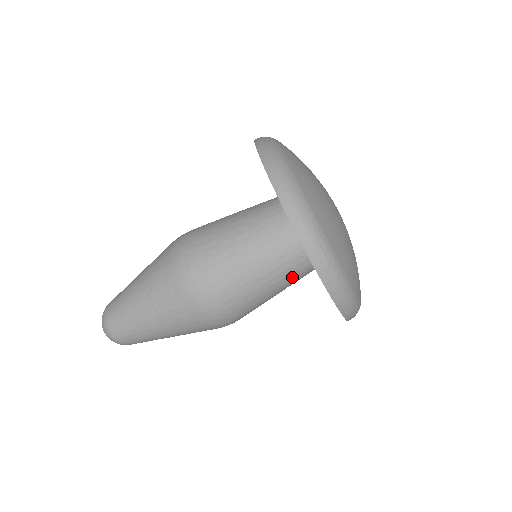
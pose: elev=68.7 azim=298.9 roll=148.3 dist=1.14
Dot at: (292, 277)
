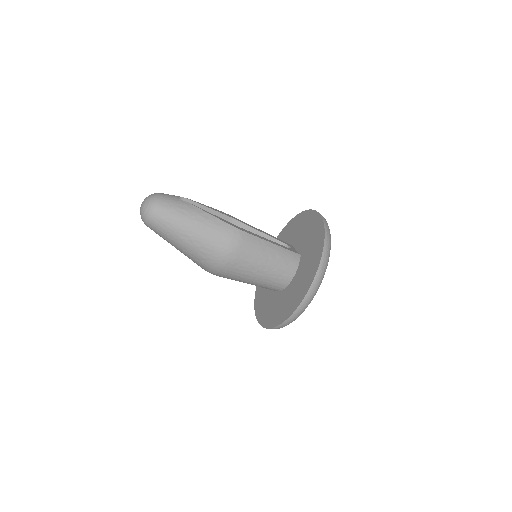
Dot at: occluded
